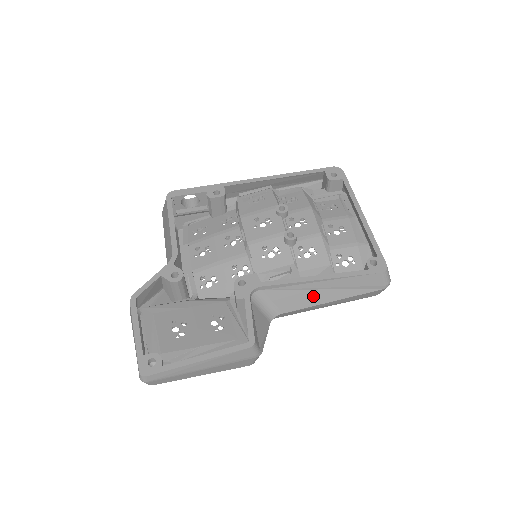
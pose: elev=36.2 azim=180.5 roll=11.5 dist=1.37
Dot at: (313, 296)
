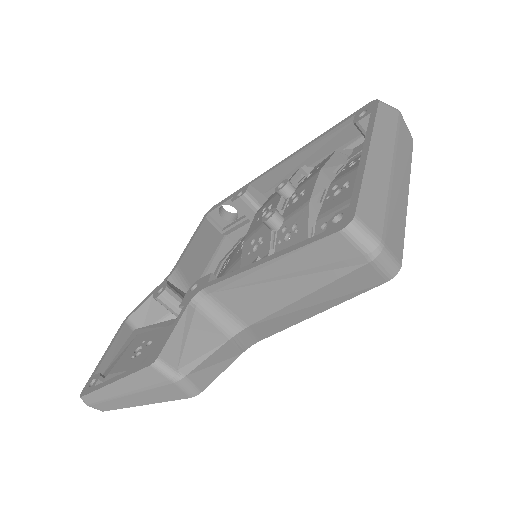
Dot at: (270, 293)
